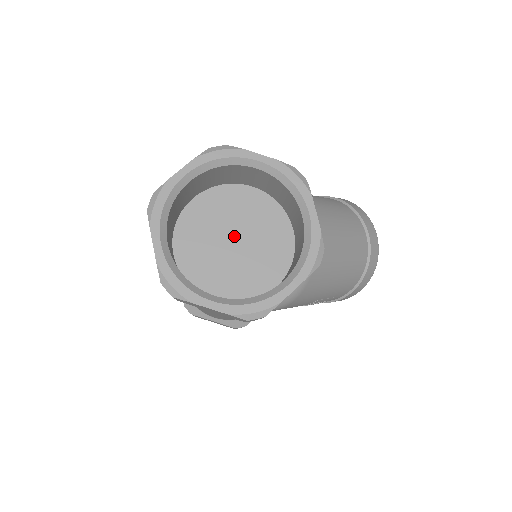
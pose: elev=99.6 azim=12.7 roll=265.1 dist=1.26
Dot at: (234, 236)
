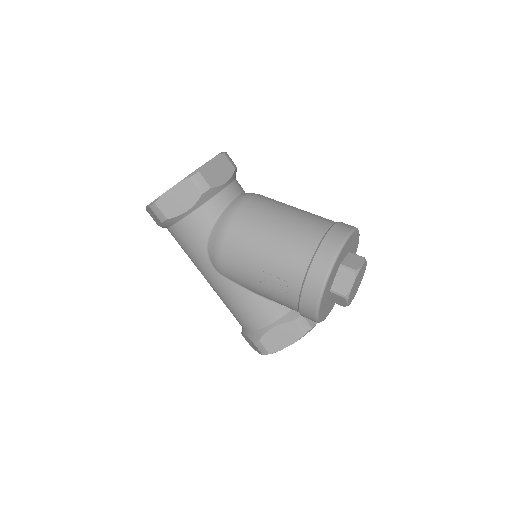
Dot at: occluded
